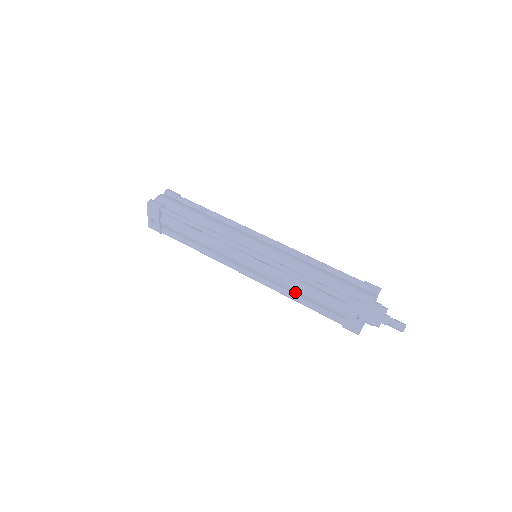
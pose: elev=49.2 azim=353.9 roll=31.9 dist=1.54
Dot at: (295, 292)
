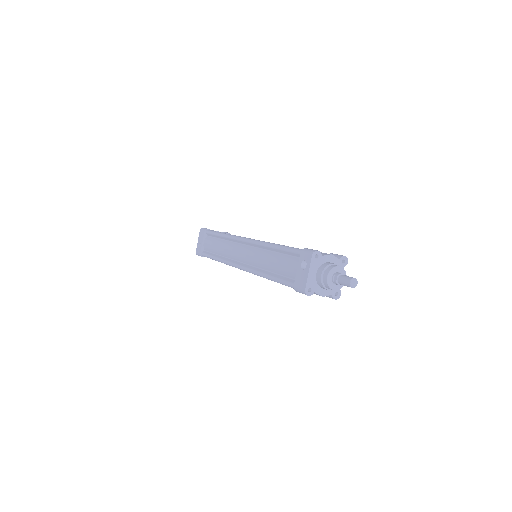
Dot at: (268, 266)
